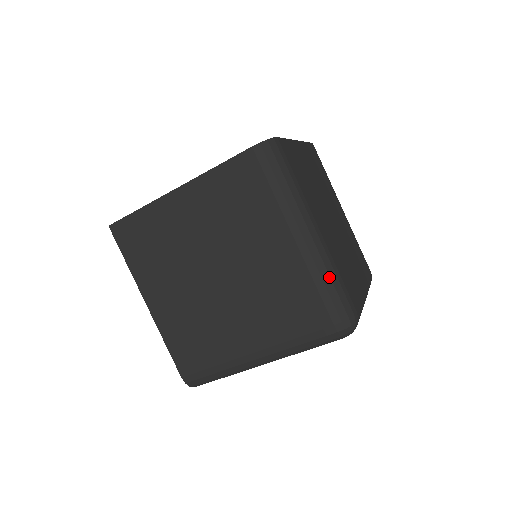
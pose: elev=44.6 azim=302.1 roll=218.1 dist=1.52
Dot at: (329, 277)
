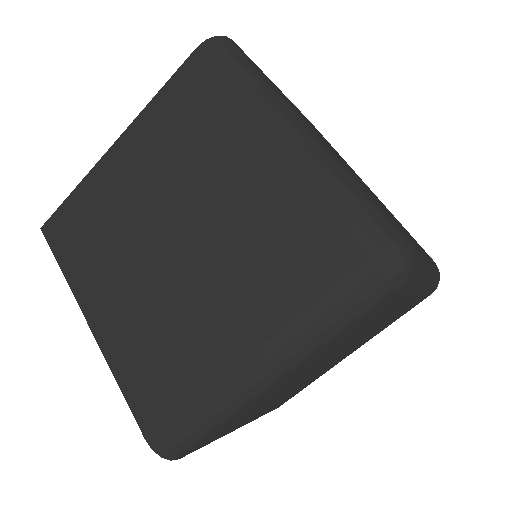
Dot at: (341, 184)
